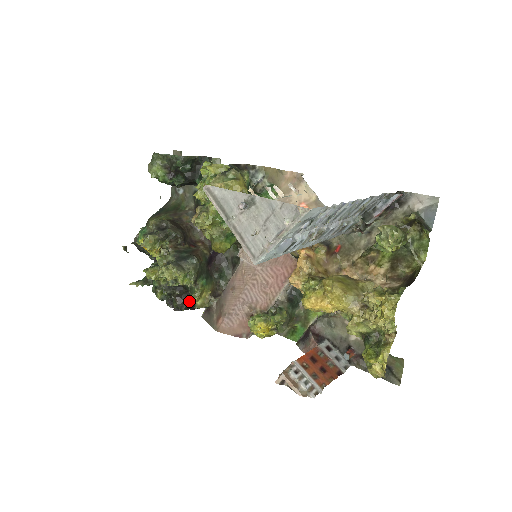
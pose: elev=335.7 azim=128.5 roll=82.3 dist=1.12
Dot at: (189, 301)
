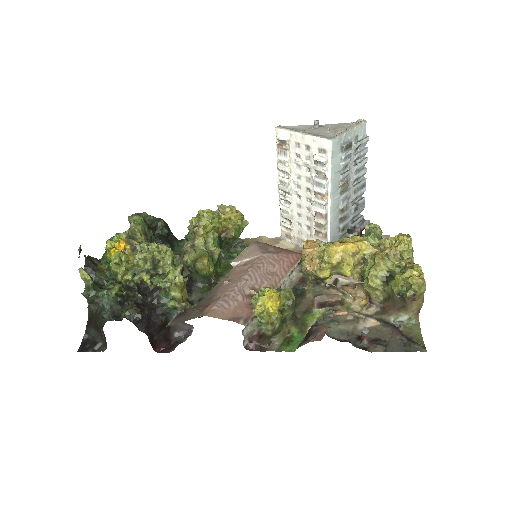
Dot at: (148, 314)
